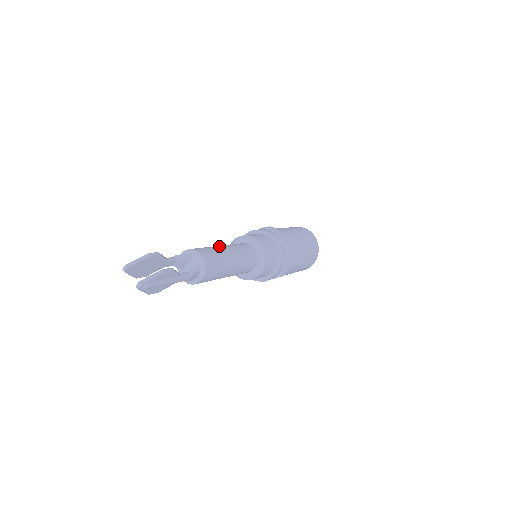
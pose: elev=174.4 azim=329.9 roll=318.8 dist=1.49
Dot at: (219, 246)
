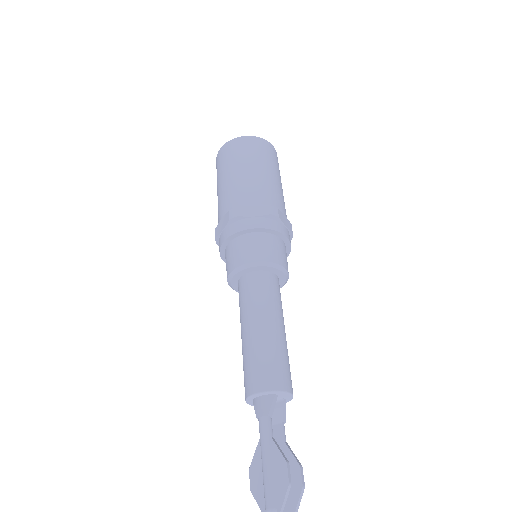
Dot at: (275, 332)
